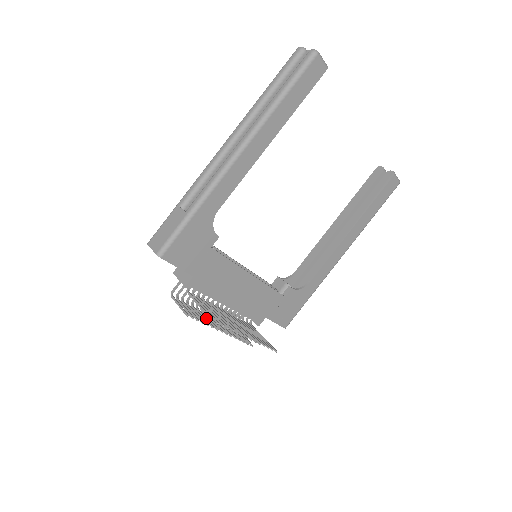
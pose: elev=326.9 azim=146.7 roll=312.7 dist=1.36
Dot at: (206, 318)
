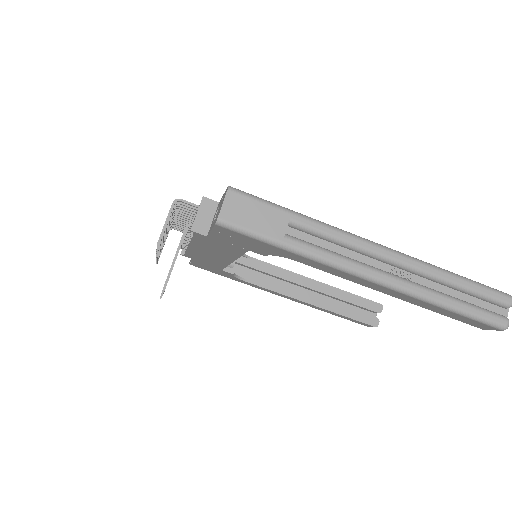
Dot at: occluded
